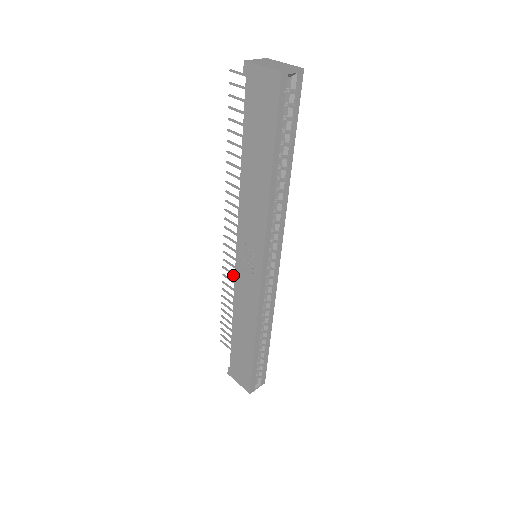
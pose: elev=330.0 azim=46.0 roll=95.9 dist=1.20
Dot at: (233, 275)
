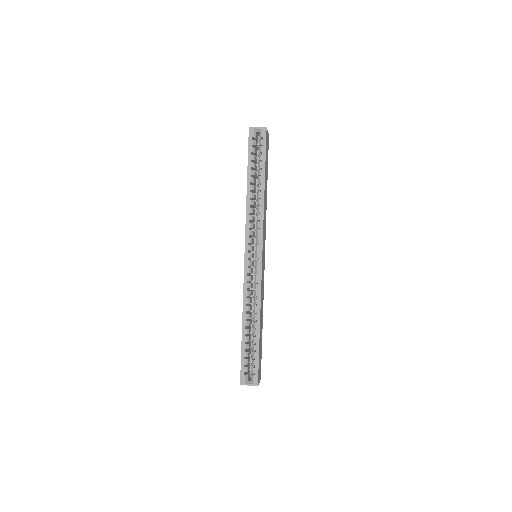
Dot at: occluded
